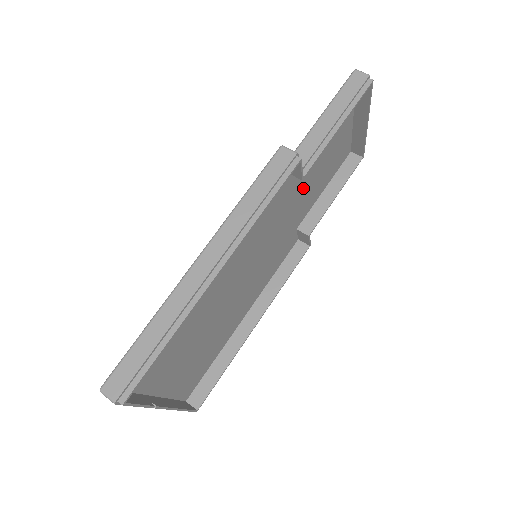
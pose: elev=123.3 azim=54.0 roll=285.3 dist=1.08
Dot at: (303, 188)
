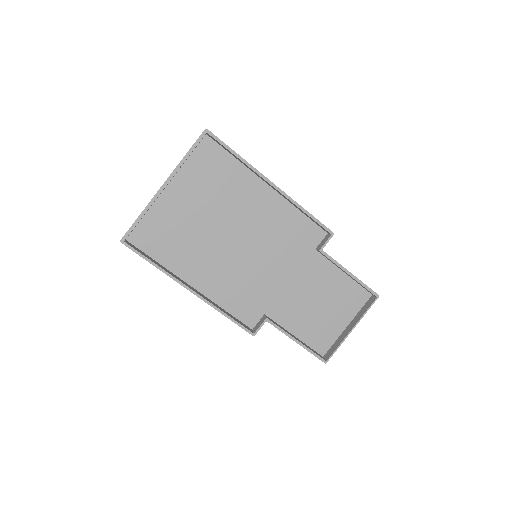
Dot at: (301, 290)
